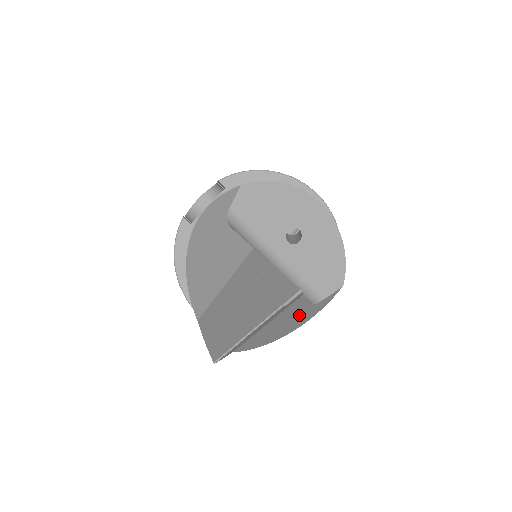
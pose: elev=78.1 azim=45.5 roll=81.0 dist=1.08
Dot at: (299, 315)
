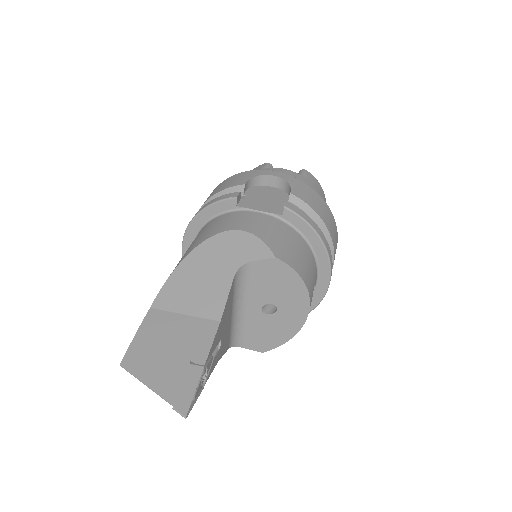
Dot at: occluded
